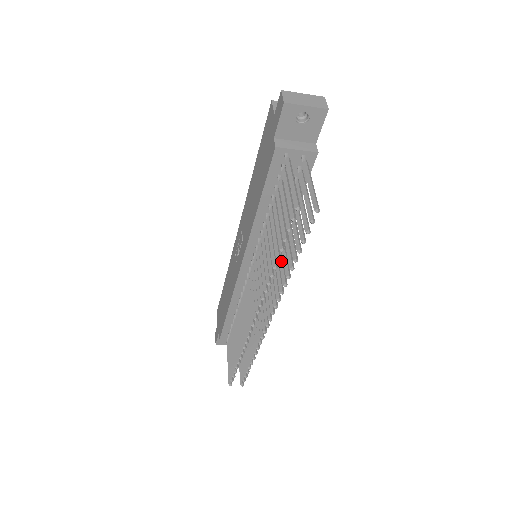
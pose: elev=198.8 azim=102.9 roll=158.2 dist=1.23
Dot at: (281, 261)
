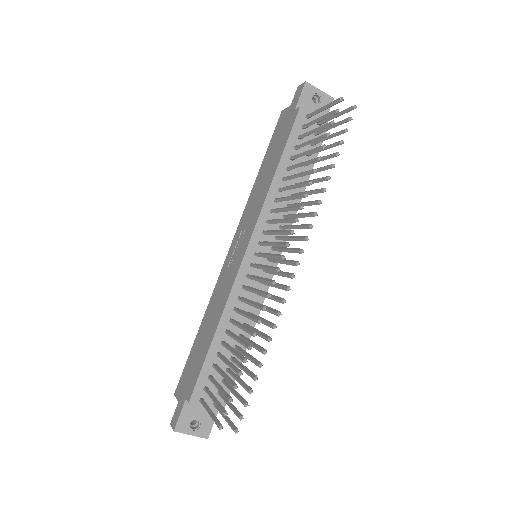
Dot at: (306, 202)
